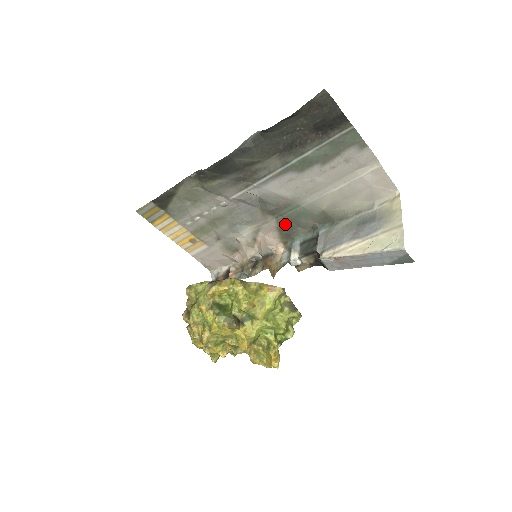
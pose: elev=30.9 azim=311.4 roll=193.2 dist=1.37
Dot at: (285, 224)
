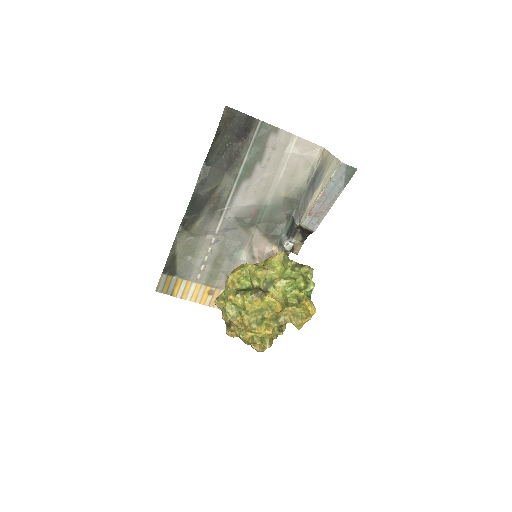
Dot at: (266, 228)
